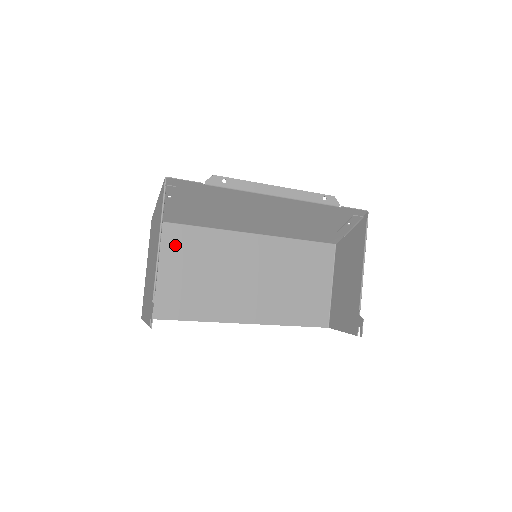
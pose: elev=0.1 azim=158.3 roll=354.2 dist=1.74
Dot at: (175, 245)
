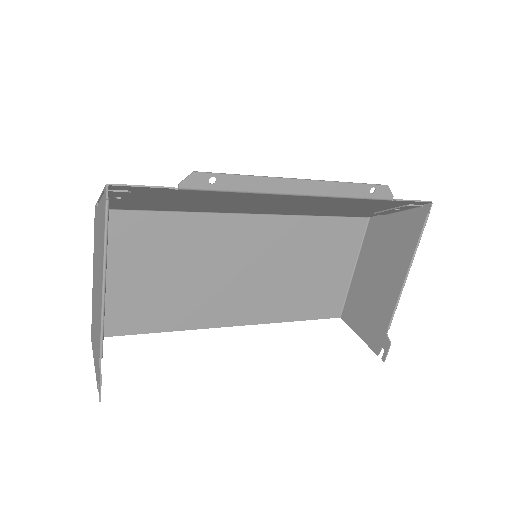
Dot at: (135, 241)
